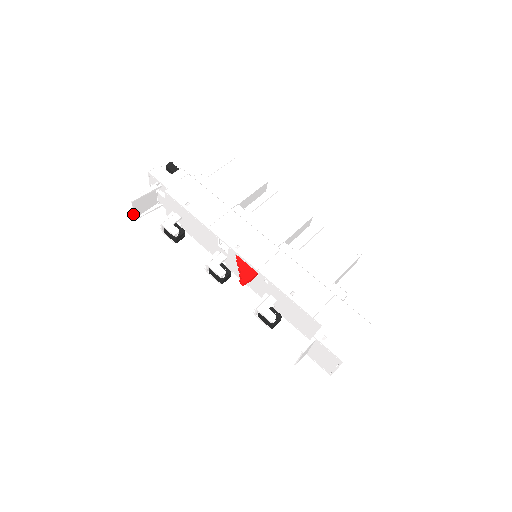
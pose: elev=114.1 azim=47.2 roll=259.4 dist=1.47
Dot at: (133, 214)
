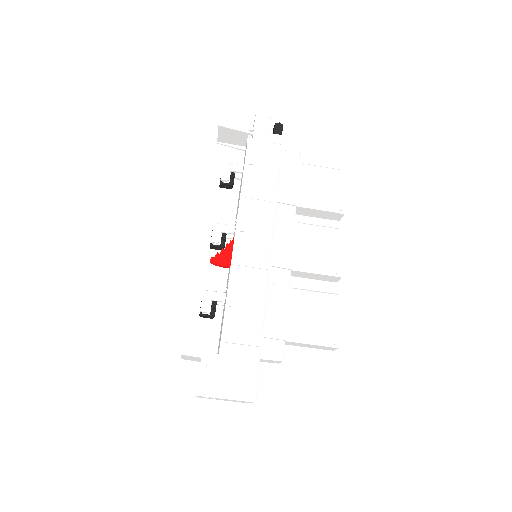
Dot at: (218, 137)
